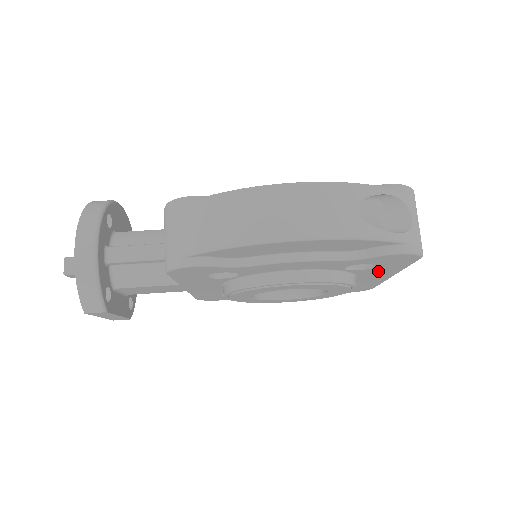
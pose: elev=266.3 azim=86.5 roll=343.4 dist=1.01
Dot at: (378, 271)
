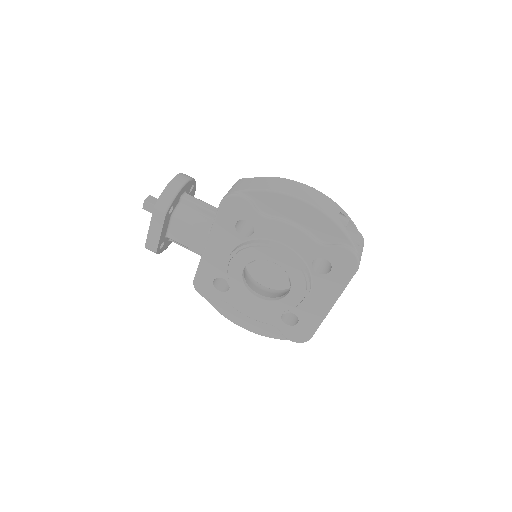
Dot at: (327, 285)
